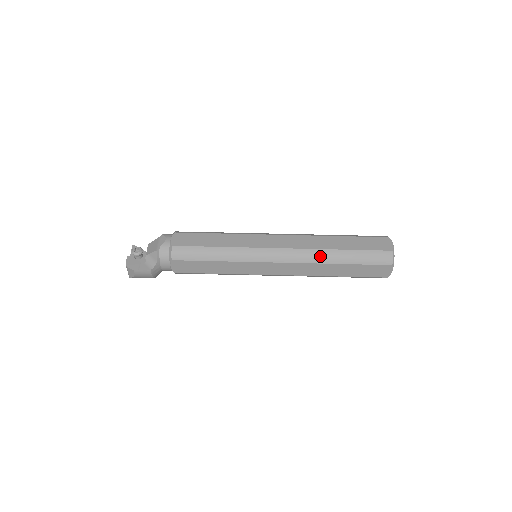
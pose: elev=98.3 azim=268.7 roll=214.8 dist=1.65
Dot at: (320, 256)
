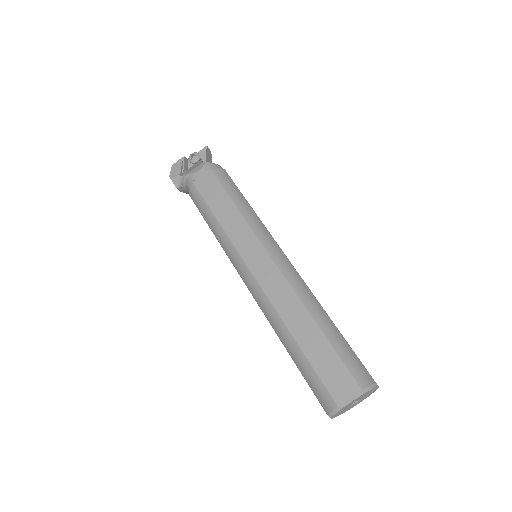
Dot at: (276, 323)
